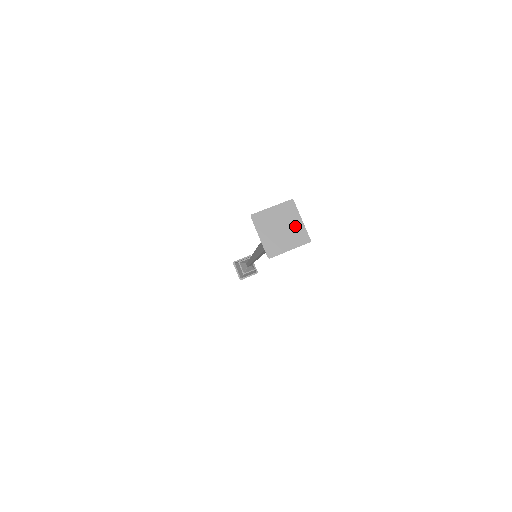
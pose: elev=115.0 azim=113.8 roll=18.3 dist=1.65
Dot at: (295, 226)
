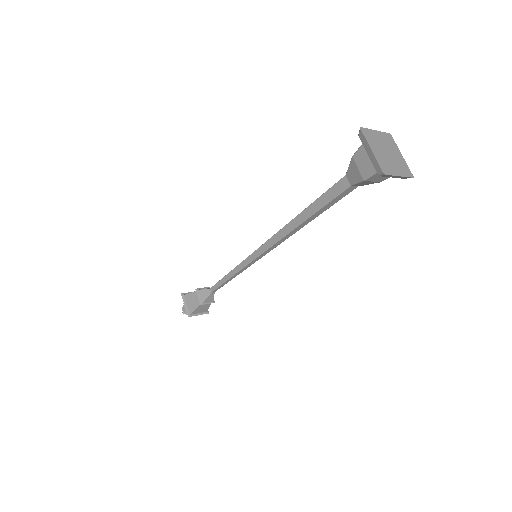
Dot at: (398, 157)
